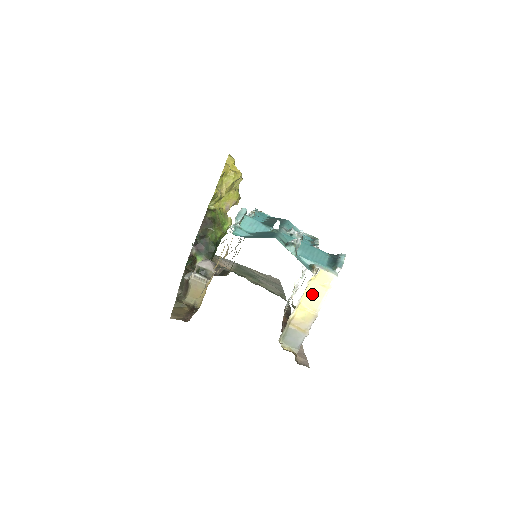
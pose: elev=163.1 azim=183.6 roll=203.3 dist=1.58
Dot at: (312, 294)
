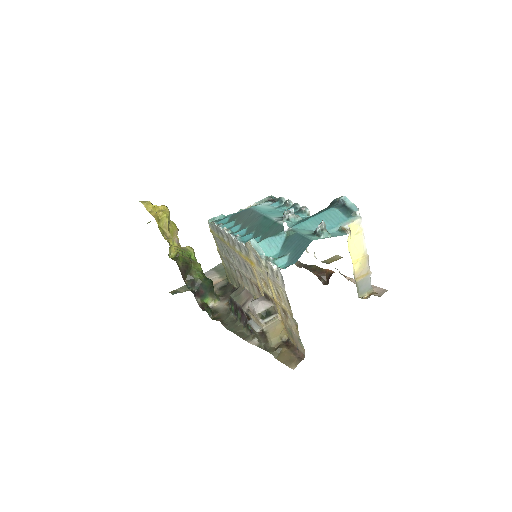
Dot at: (354, 246)
